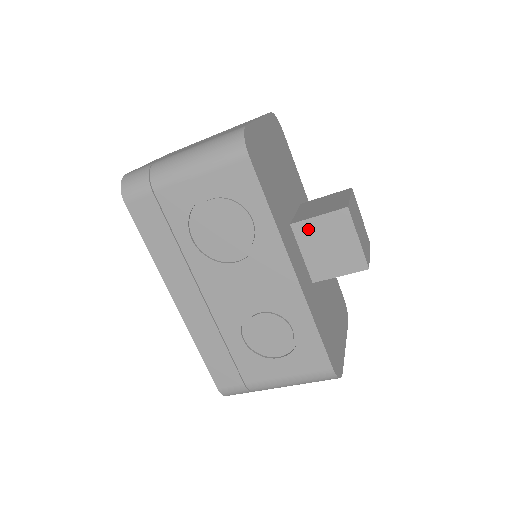
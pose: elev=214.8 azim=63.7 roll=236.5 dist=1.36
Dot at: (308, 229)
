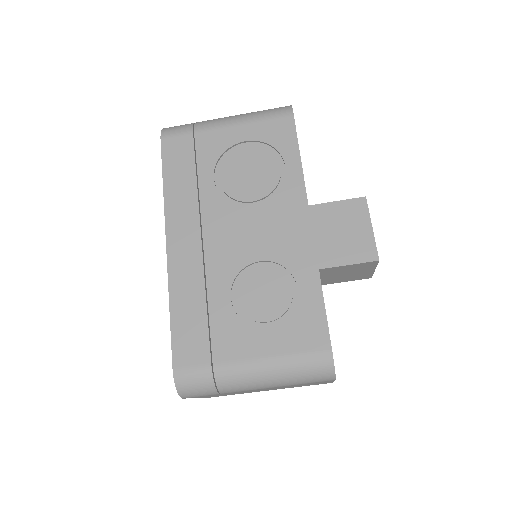
Dot at: (324, 212)
